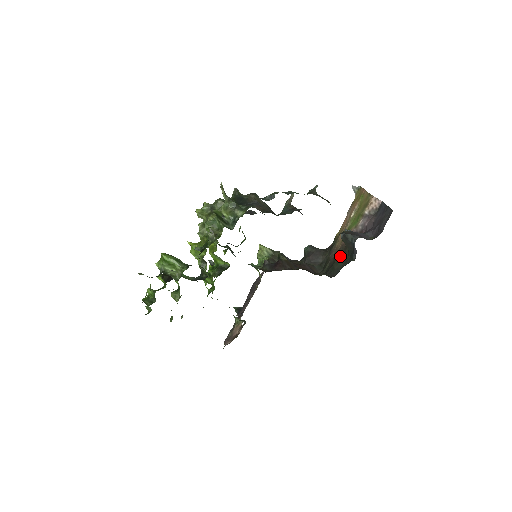
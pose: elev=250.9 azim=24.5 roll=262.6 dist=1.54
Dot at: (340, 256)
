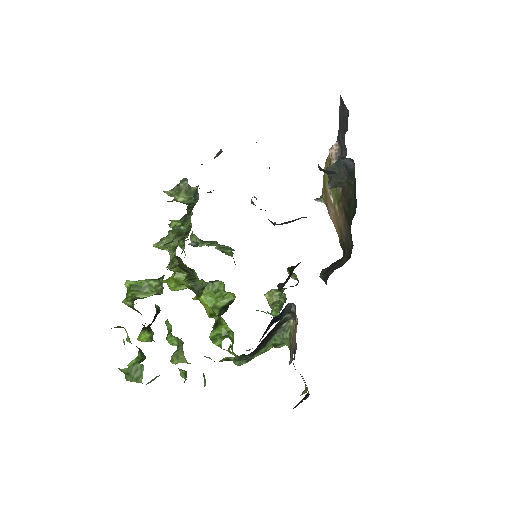
Dot at: (348, 206)
